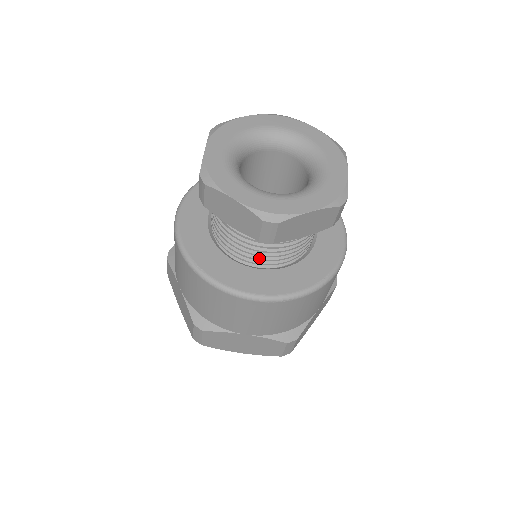
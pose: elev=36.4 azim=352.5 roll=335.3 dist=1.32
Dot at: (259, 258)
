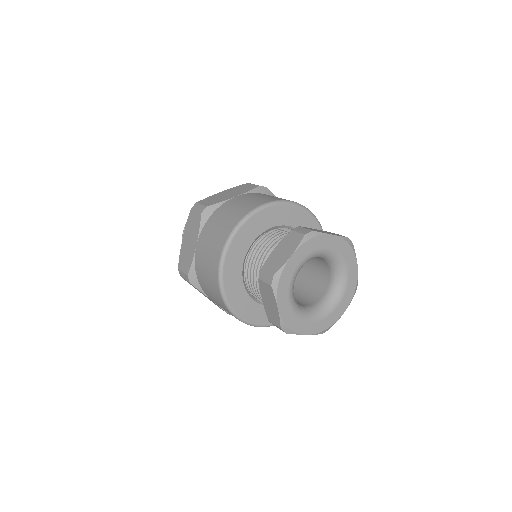
Dot at: occluded
